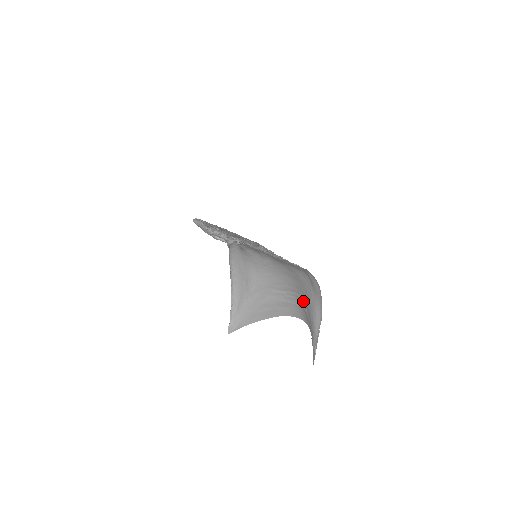
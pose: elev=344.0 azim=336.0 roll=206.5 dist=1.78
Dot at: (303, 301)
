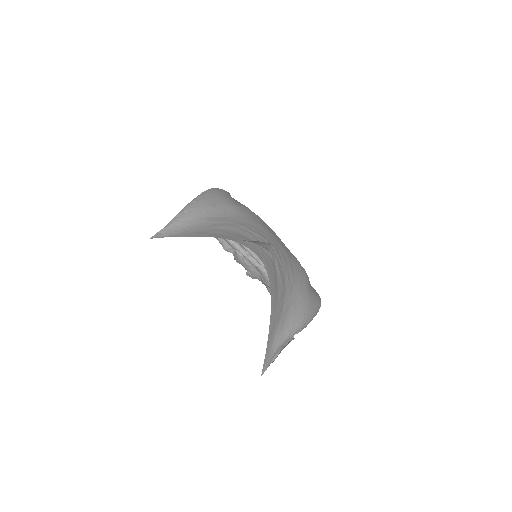
Dot at: (280, 265)
